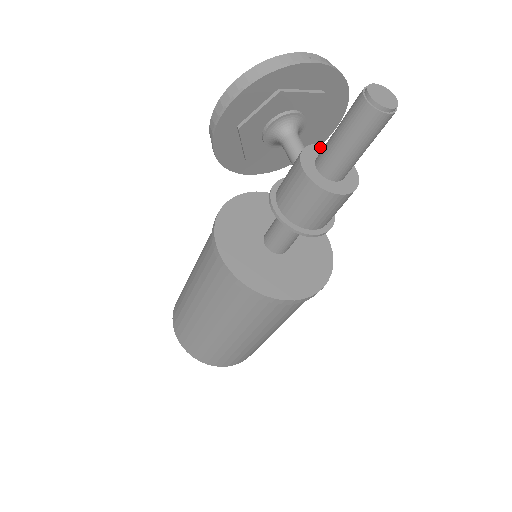
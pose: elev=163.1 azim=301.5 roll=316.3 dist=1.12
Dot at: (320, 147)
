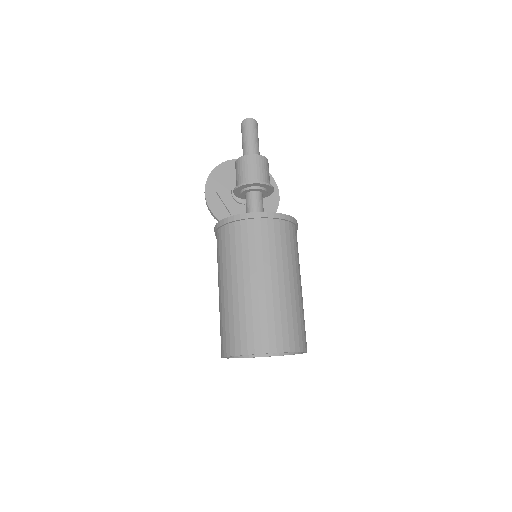
Dot at: occluded
